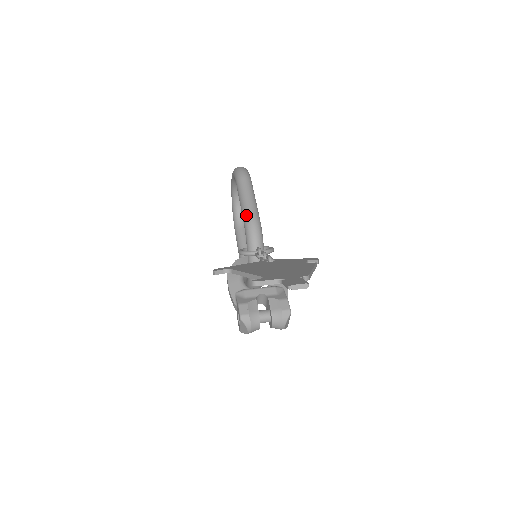
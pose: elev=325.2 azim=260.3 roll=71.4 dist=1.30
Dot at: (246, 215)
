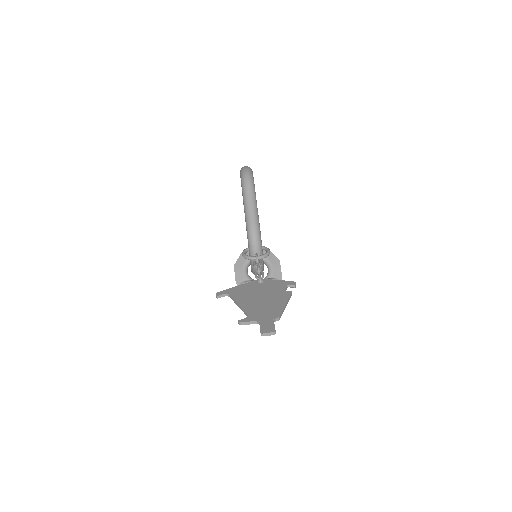
Dot at: (248, 223)
